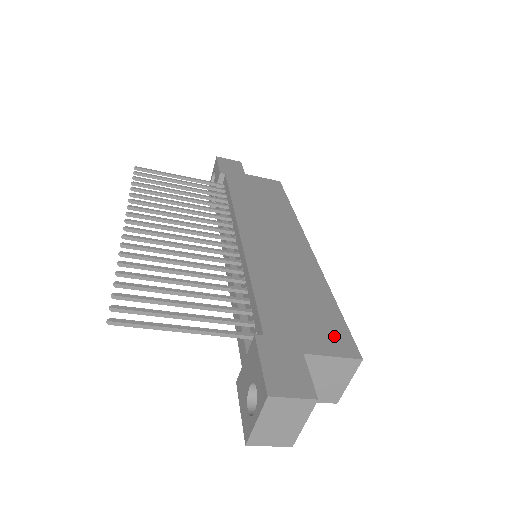
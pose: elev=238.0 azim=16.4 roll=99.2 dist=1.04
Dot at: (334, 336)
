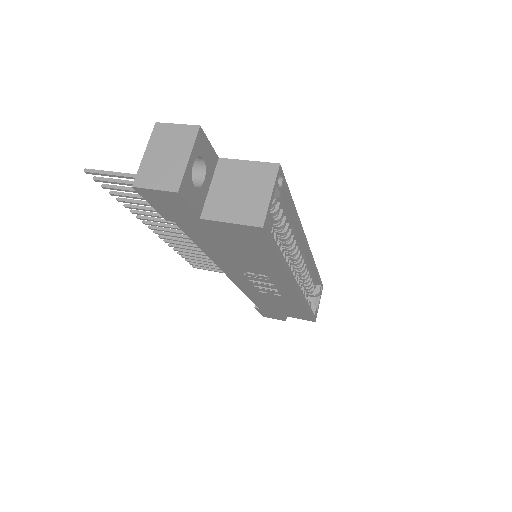
Dot at: occluded
